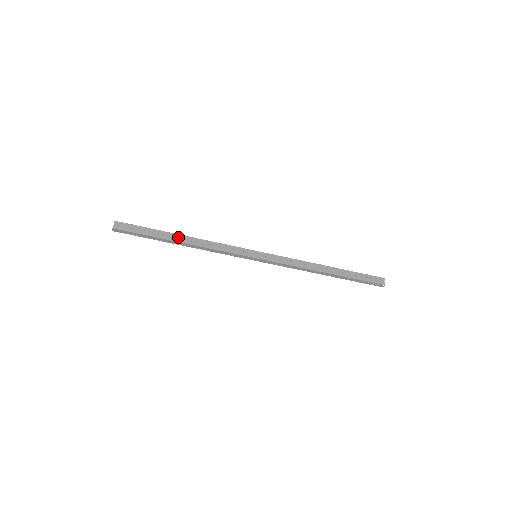
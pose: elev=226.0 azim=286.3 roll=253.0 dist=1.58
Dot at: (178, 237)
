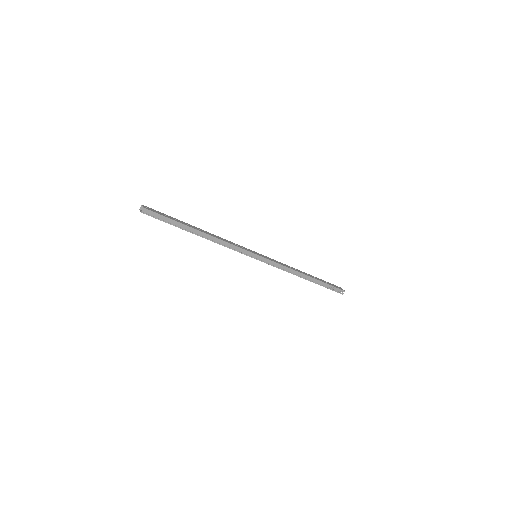
Dot at: (197, 228)
